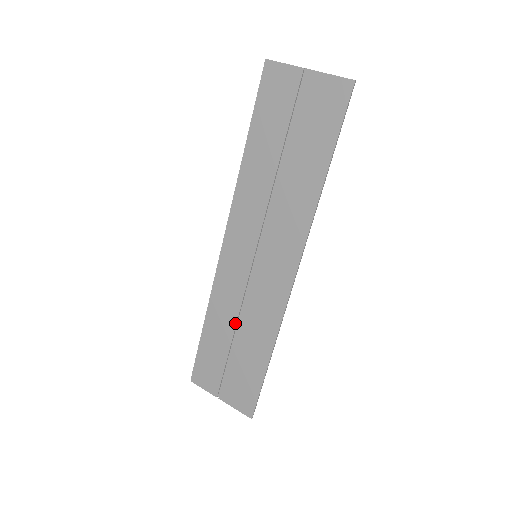
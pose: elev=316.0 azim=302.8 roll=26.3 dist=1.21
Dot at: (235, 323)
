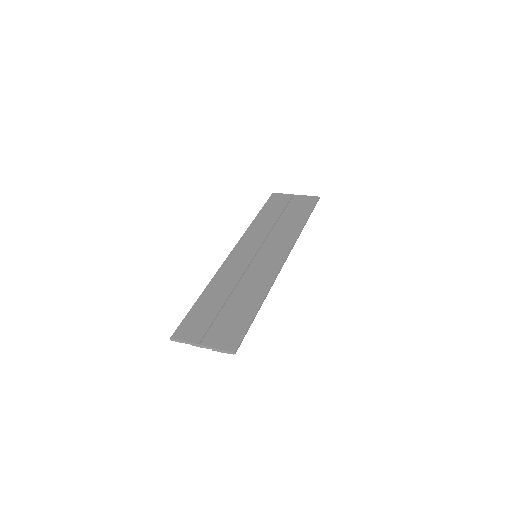
Dot at: (232, 289)
